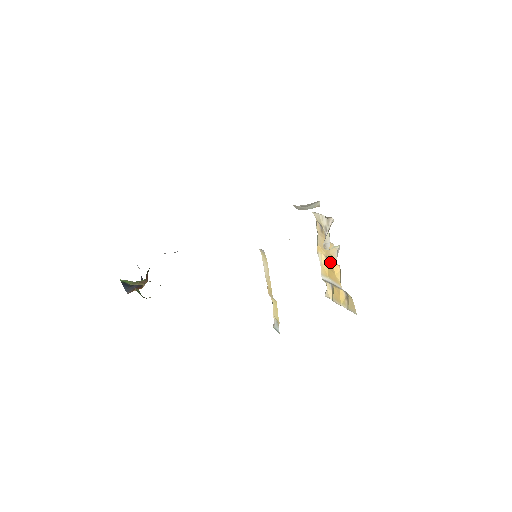
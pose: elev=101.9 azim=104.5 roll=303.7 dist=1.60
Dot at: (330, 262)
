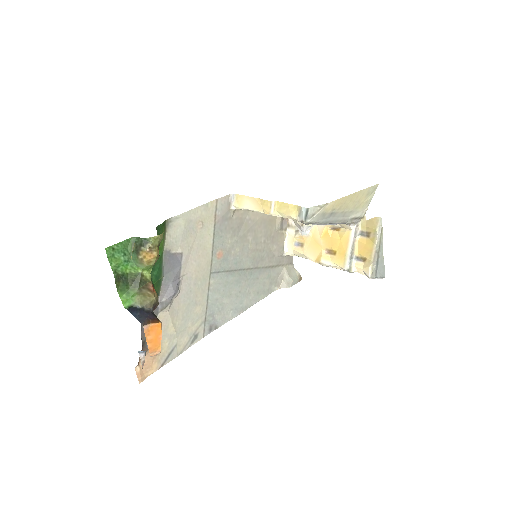
Dot at: (329, 243)
